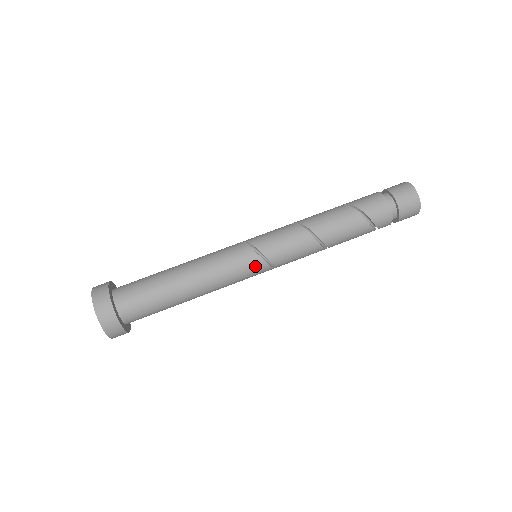
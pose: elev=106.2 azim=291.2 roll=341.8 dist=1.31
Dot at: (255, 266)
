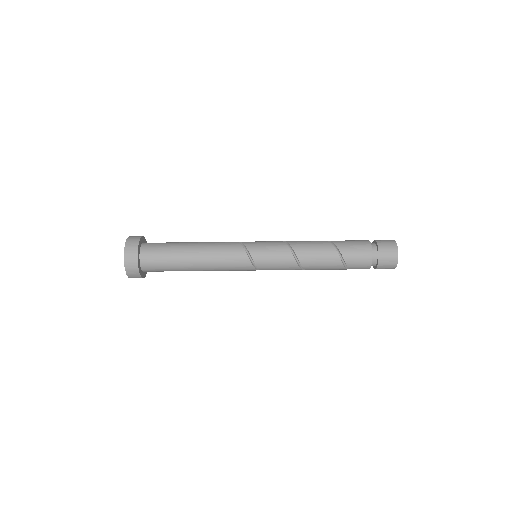
Dot at: (252, 270)
